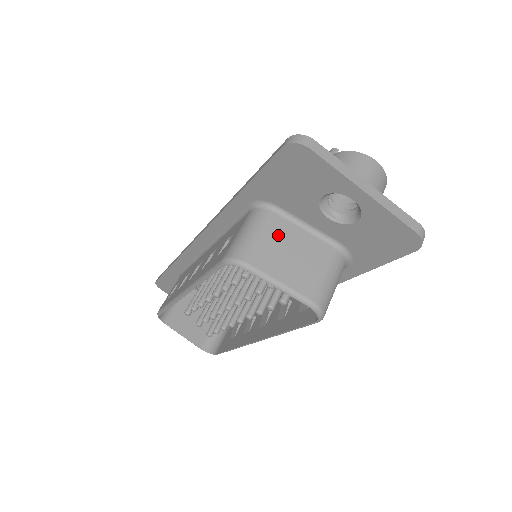
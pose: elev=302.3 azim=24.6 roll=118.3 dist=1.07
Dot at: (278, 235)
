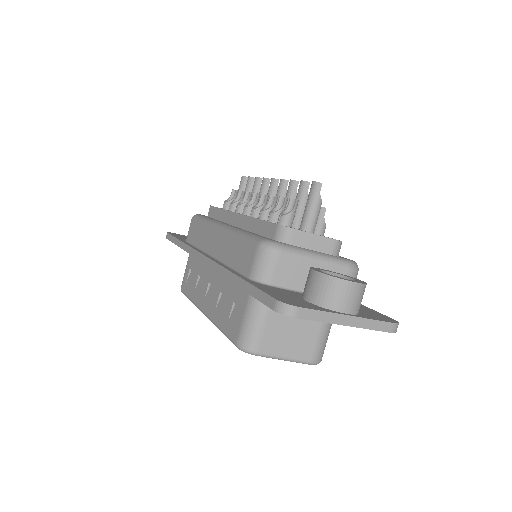
Dot at: (277, 319)
